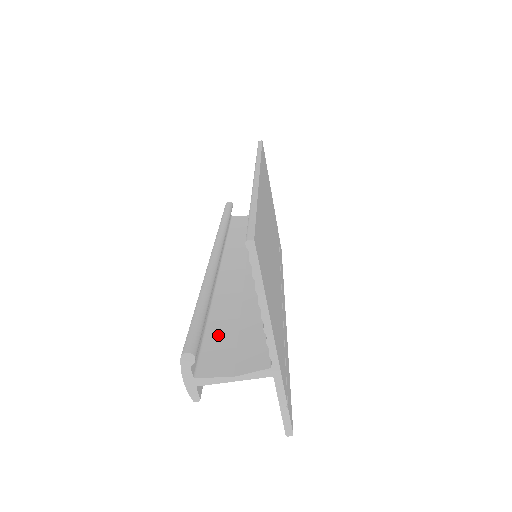
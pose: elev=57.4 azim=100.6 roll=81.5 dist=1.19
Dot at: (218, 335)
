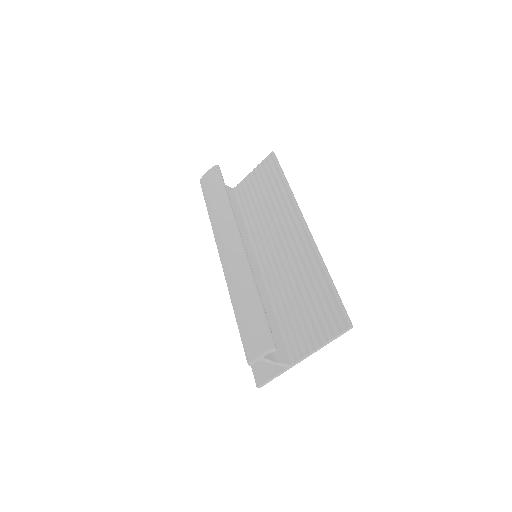
Dot at: occluded
